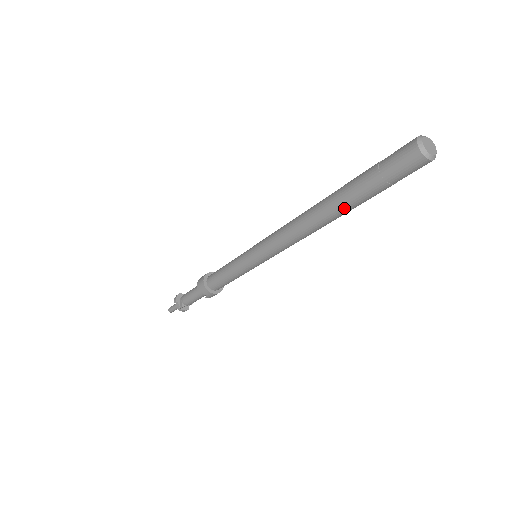
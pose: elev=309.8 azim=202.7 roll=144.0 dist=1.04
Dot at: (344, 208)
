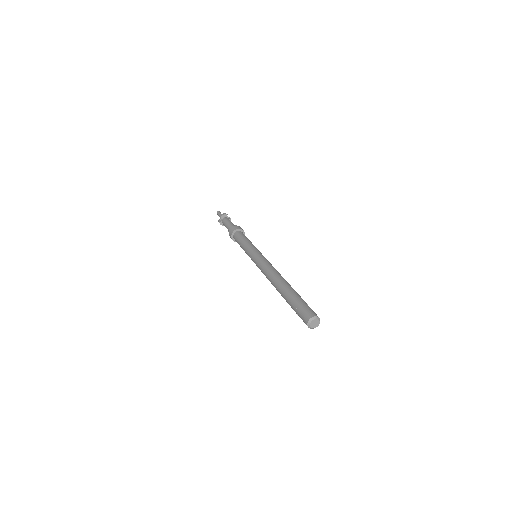
Dot at: (283, 297)
